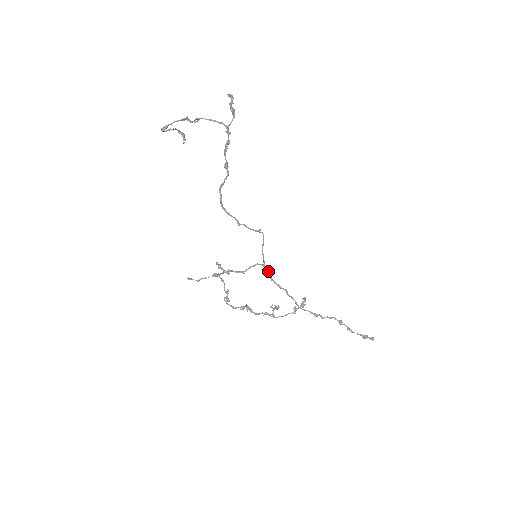
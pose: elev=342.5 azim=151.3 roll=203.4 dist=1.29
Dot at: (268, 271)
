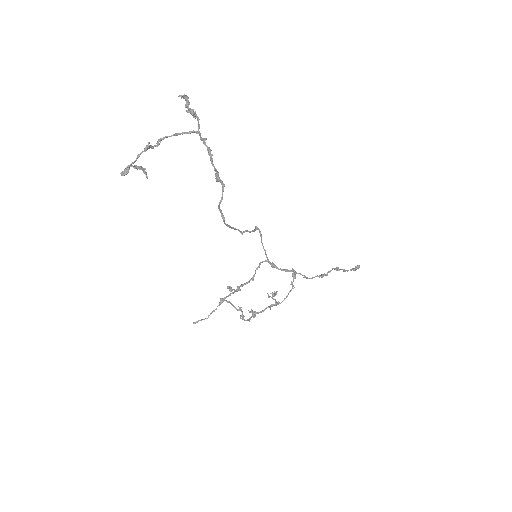
Dot at: (273, 263)
